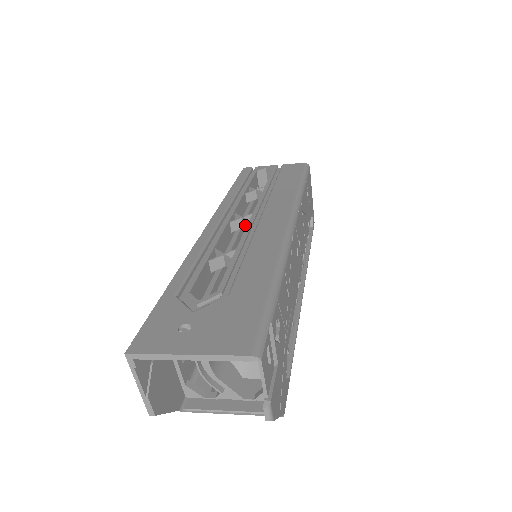
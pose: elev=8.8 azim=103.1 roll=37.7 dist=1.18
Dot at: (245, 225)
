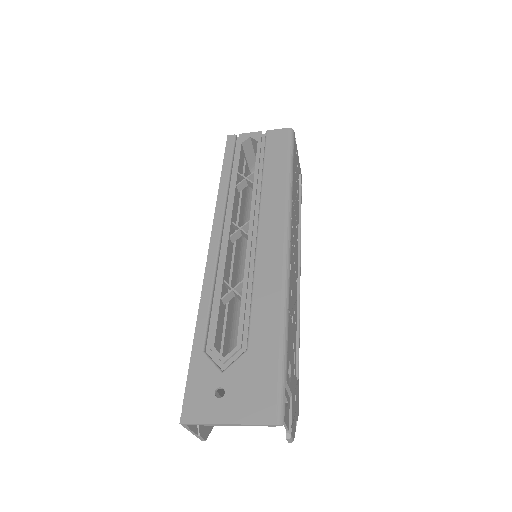
Dot at: (243, 235)
